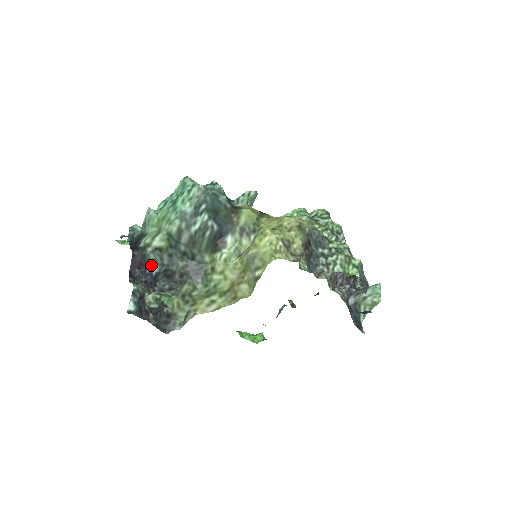
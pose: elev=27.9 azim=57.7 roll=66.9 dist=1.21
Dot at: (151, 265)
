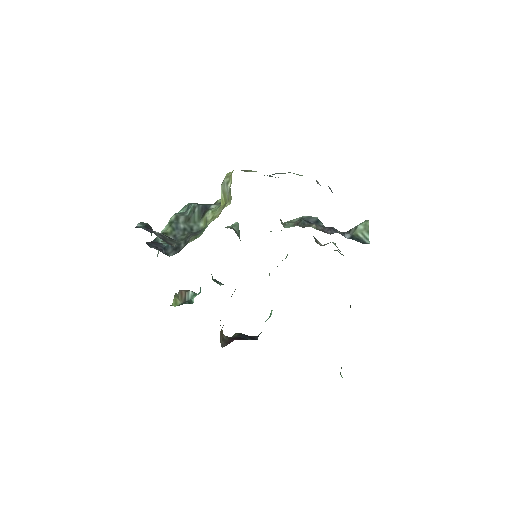
Dot at: (161, 244)
